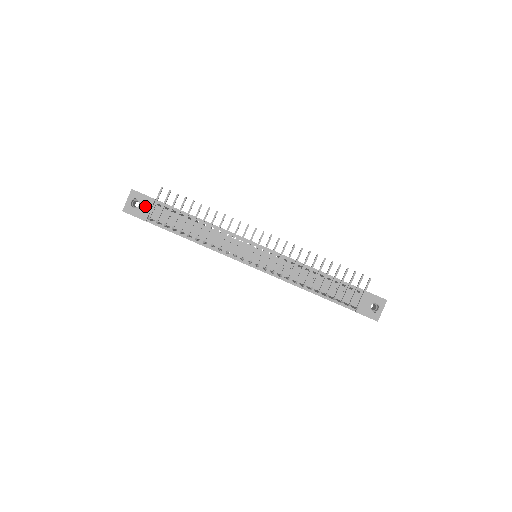
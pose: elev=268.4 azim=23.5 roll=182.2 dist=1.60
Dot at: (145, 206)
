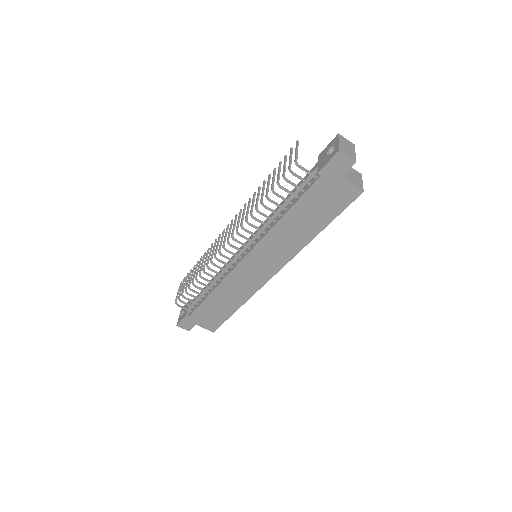
Dot at: occluded
